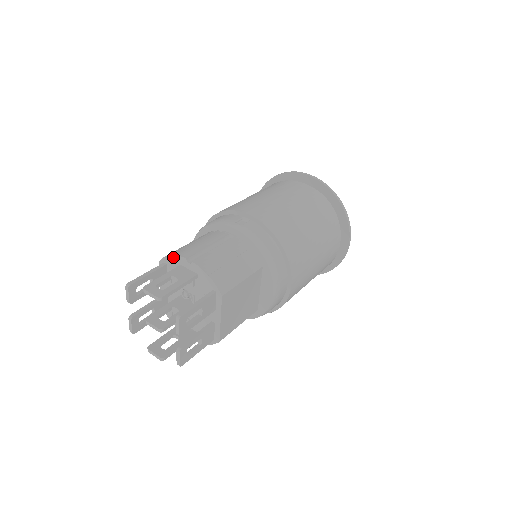
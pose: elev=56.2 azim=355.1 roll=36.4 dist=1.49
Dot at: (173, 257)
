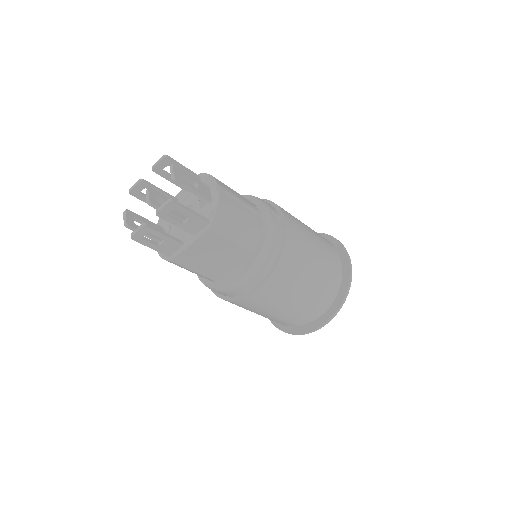
Dot at: (211, 177)
